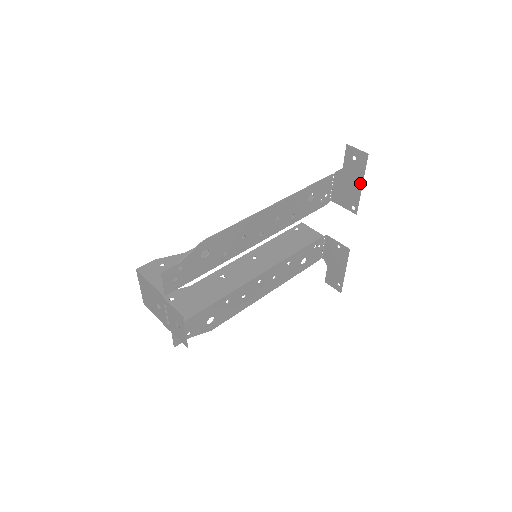
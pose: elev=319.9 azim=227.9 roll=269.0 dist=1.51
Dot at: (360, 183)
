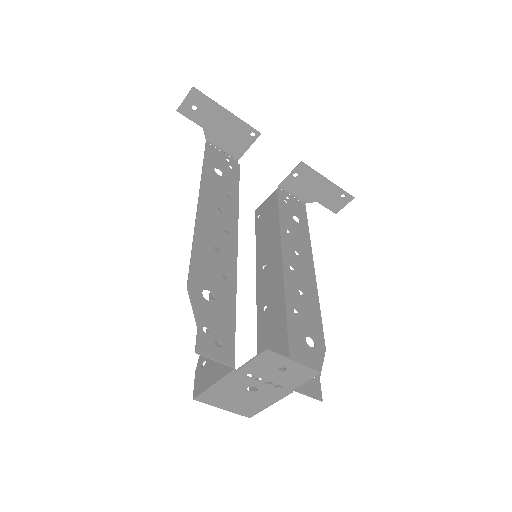
Dot at: (225, 112)
